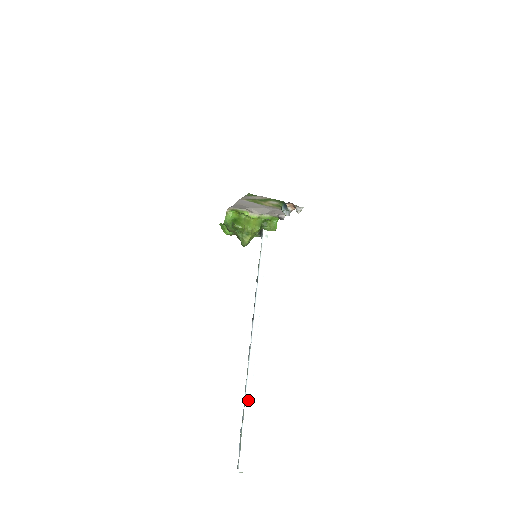
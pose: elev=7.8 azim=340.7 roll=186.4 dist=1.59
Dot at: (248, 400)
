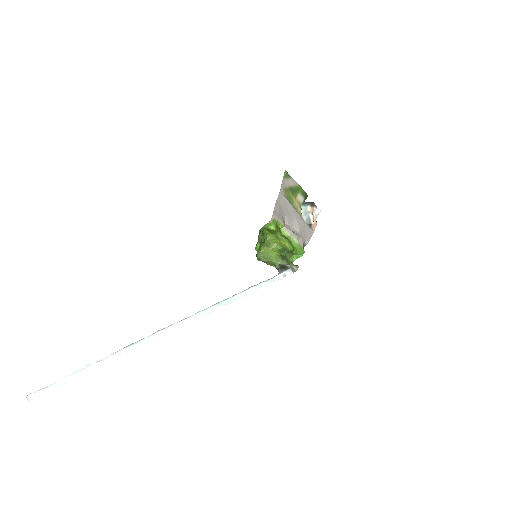
Dot at: (118, 354)
